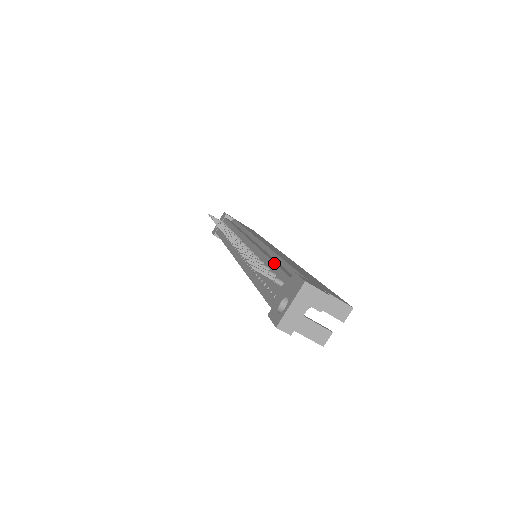
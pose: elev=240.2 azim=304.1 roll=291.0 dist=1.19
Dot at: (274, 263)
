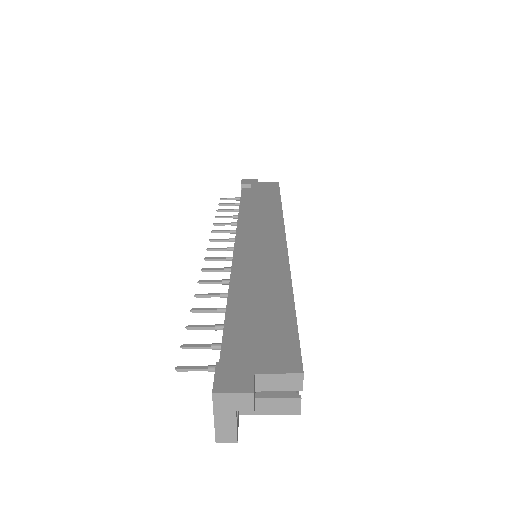
Dot at: (224, 321)
